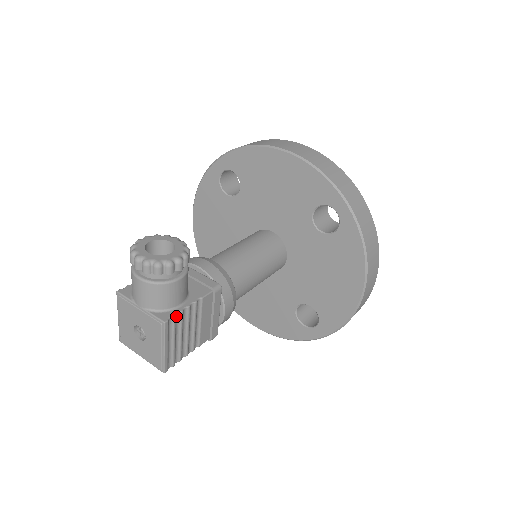
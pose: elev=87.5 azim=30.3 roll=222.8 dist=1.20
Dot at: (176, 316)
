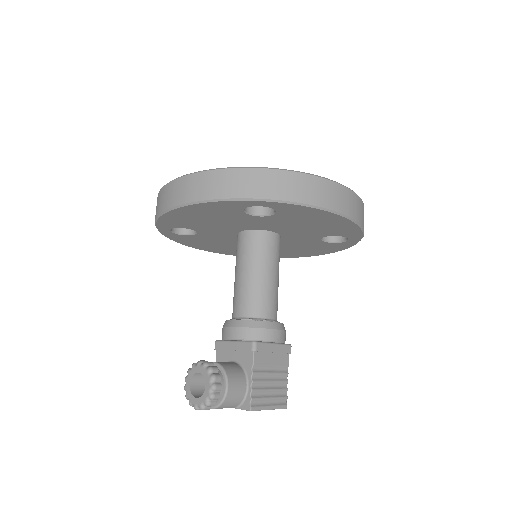
Dot at: (252, 396)
